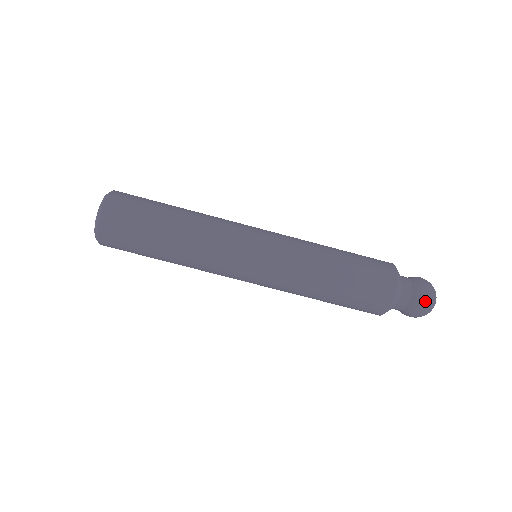
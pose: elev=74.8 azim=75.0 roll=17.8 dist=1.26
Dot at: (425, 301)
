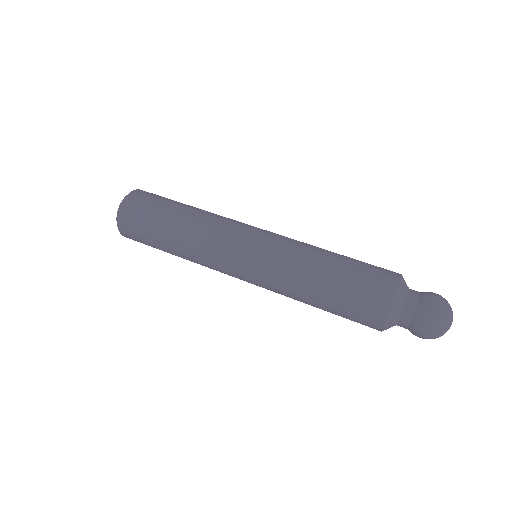
Dot at: occluded
